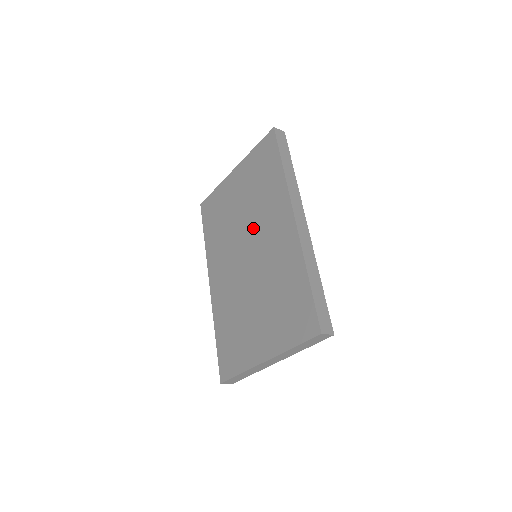
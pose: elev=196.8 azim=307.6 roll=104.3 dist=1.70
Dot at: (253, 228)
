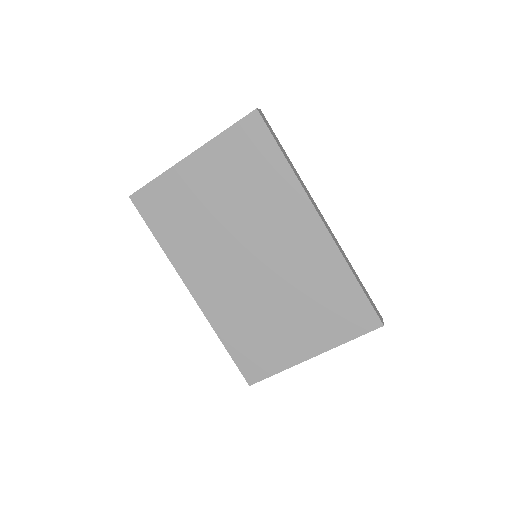
Dot at: (254, 231)
